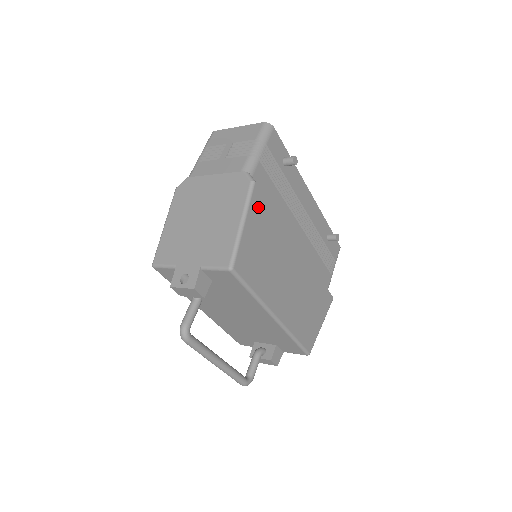
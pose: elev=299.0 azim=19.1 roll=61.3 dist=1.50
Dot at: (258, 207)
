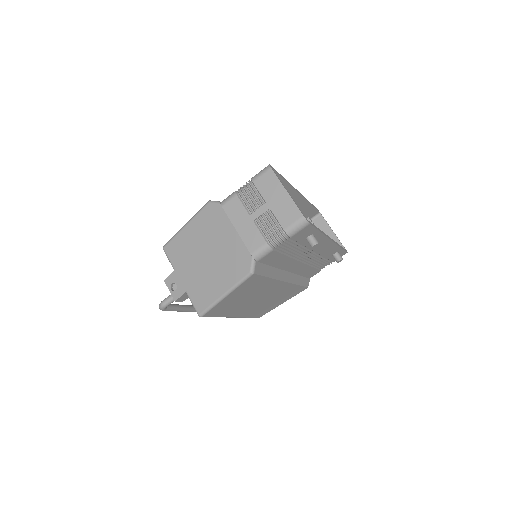
Dot at: (248, 283)
